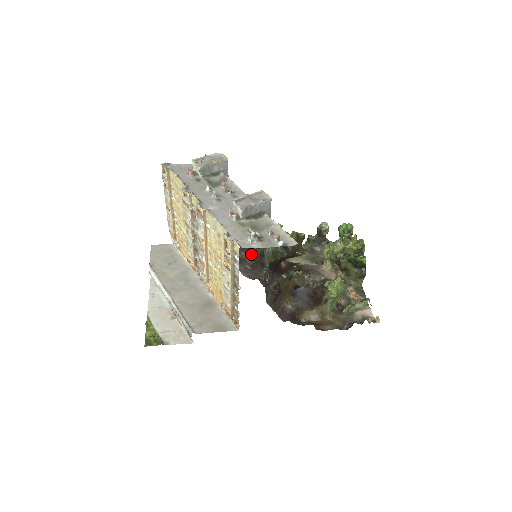
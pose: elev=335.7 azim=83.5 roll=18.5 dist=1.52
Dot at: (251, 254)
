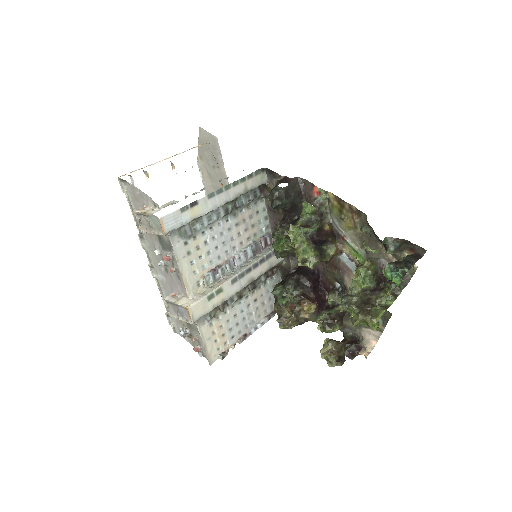
Dot at: (283, 210)
